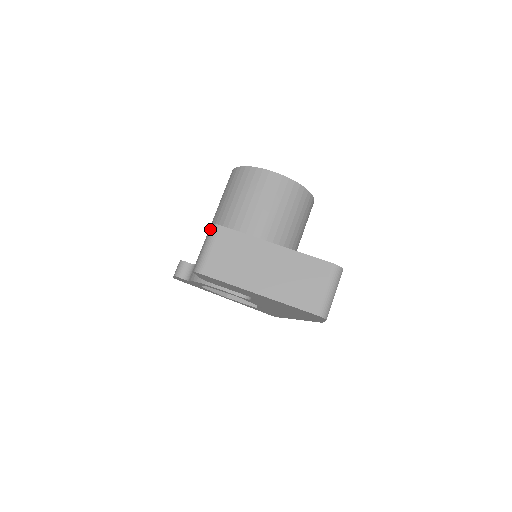
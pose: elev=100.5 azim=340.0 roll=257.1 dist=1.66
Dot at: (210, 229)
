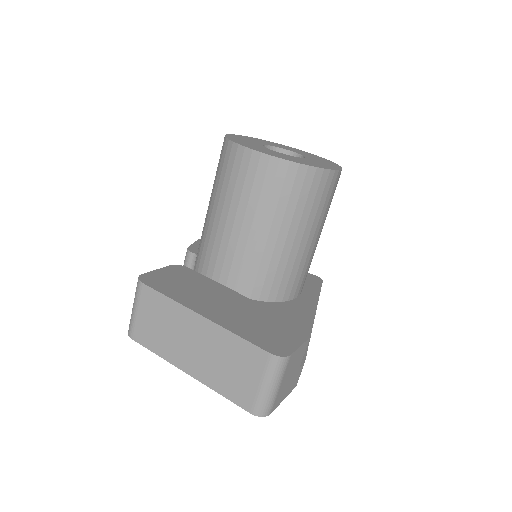
Dot at: (137, 283)
